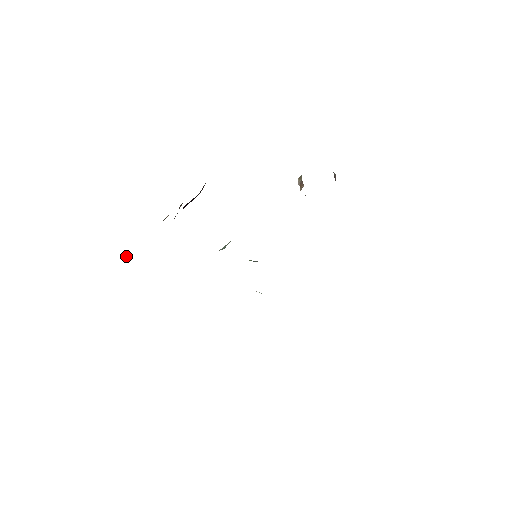
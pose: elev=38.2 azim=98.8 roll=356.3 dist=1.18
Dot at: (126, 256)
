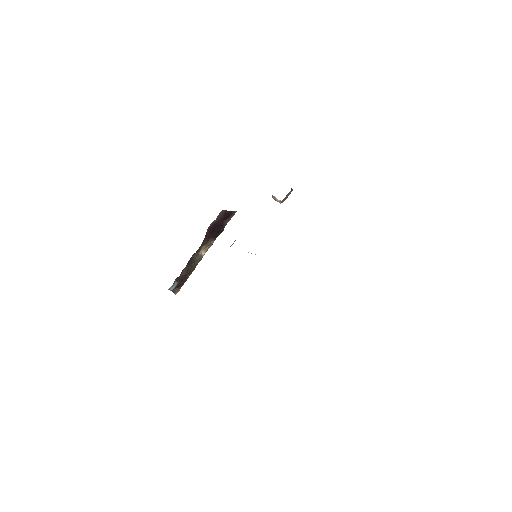
Dot at: (176, 283)
